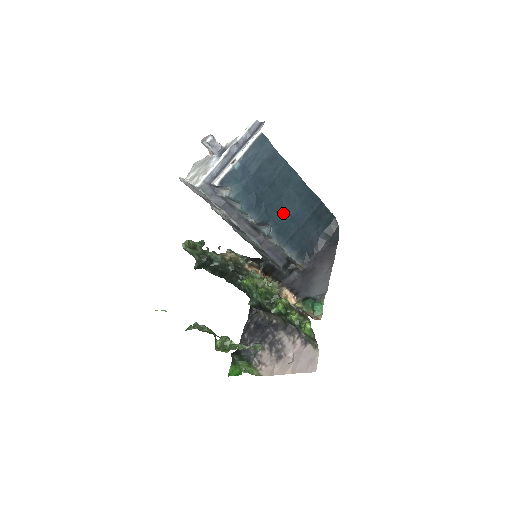
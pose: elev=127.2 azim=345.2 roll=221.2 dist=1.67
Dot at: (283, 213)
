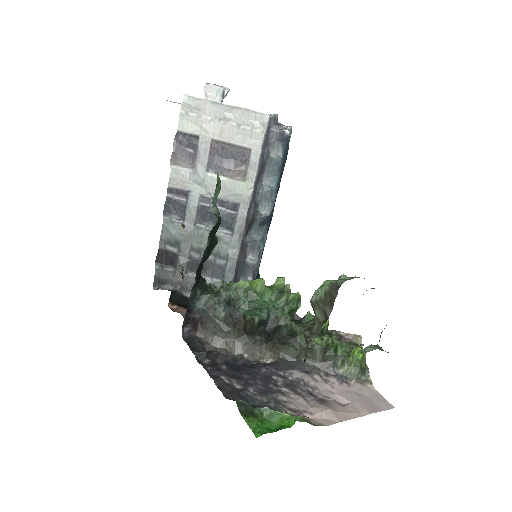
Dot at: occluded
